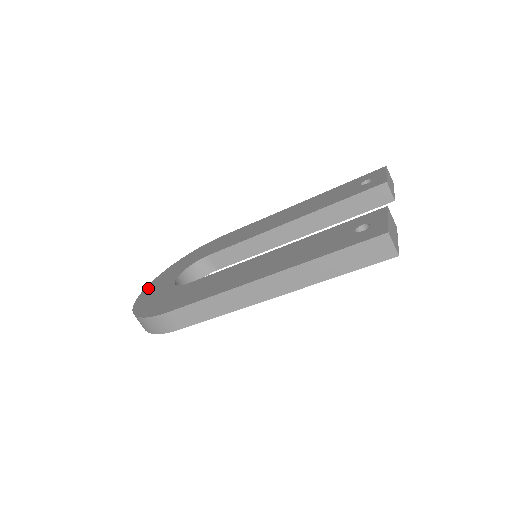
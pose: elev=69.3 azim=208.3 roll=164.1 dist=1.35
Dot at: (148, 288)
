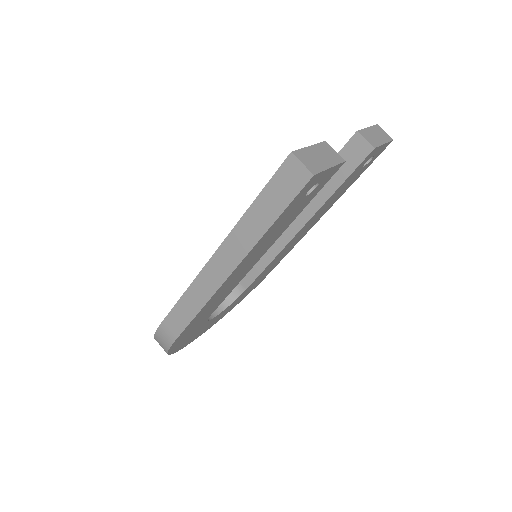
Dot at: occluded
